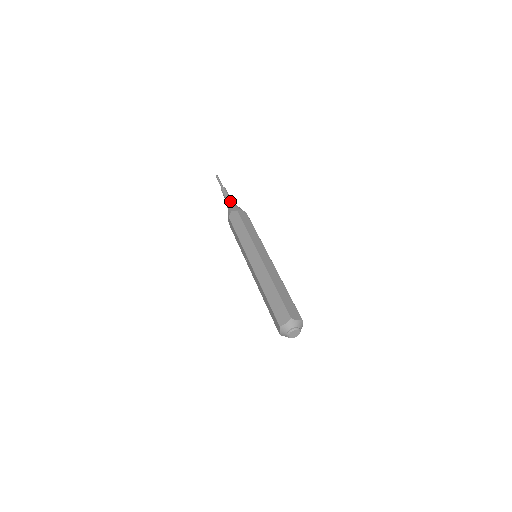
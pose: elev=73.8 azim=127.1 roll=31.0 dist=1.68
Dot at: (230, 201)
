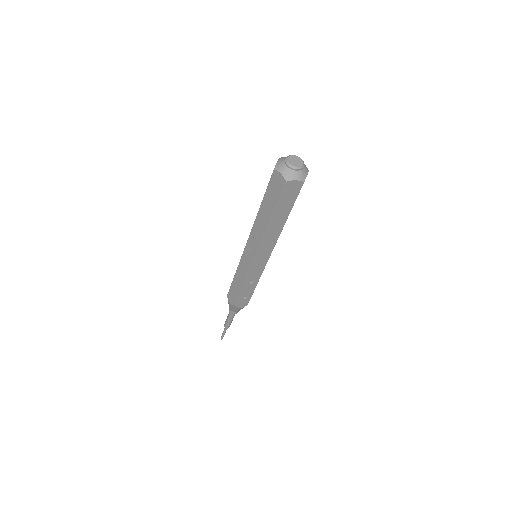
Dot at: occluded
